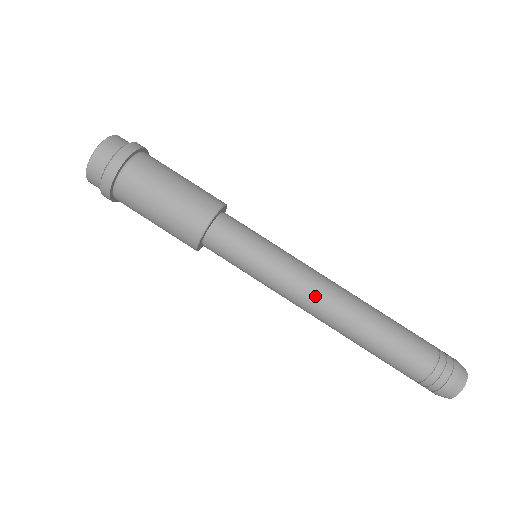
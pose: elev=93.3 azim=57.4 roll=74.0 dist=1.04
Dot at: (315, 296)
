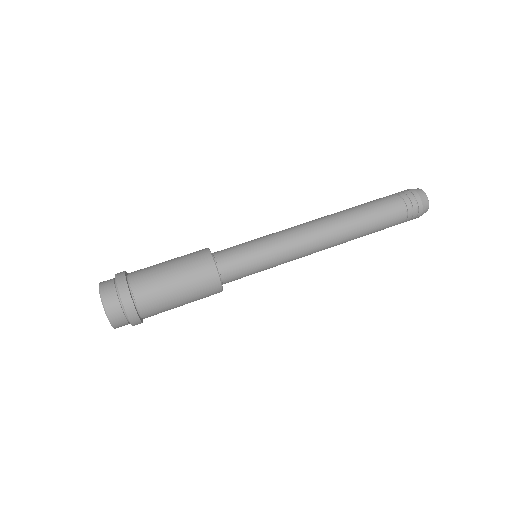
Dot at: (311, 234)
